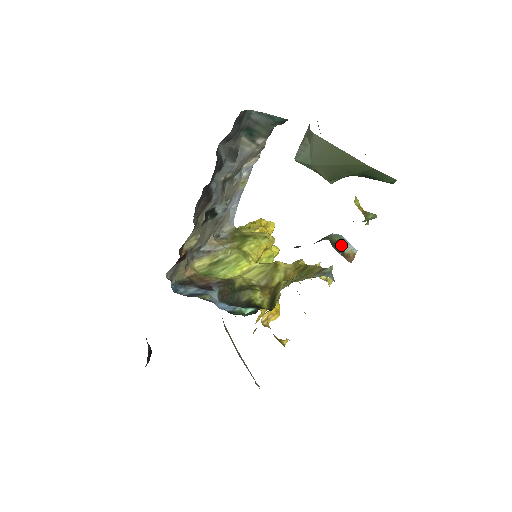
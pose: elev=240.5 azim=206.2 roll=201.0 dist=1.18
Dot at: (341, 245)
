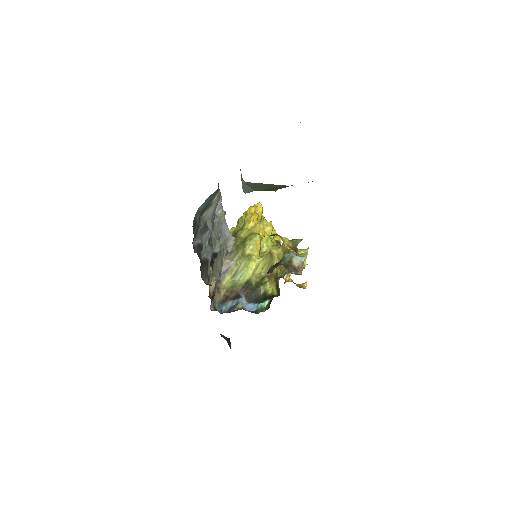
Dot at: (292, 263)
